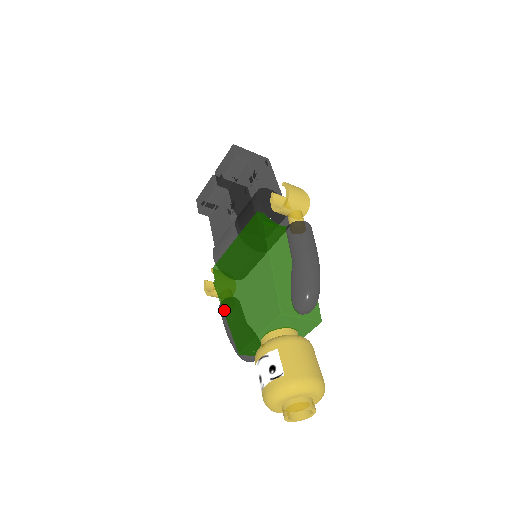
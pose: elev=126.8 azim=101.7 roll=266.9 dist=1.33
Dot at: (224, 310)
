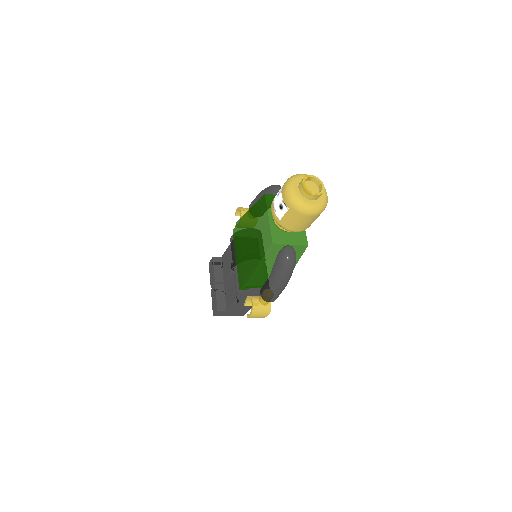
Dot at: (255, 267)
